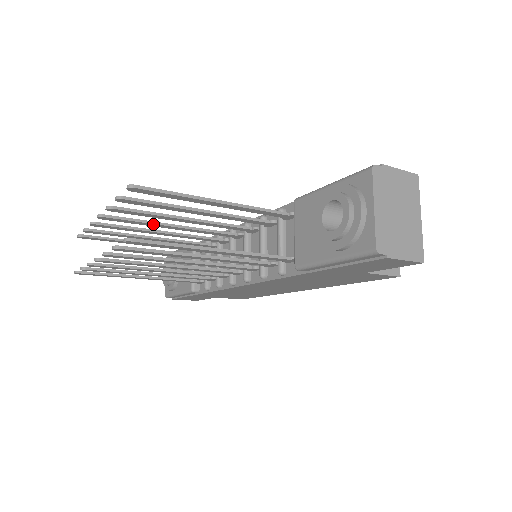
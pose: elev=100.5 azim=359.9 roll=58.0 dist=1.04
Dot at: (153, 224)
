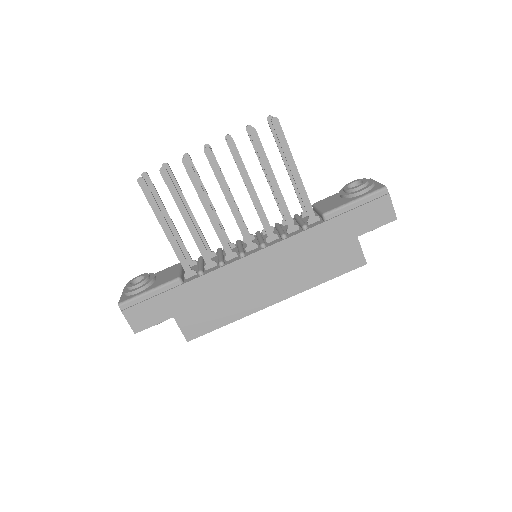
Dot at: occluded
